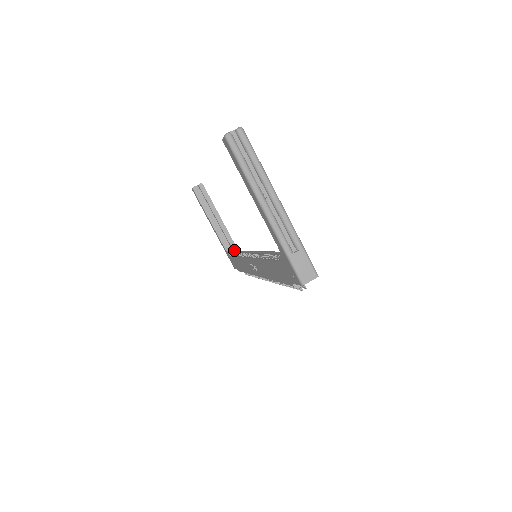
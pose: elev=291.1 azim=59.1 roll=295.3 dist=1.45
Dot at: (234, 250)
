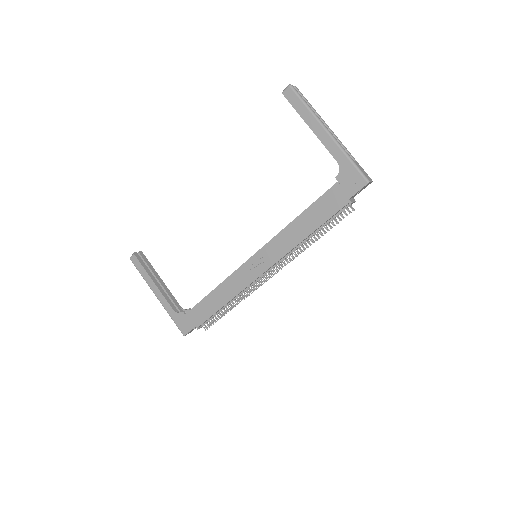
Dot at: occluded
